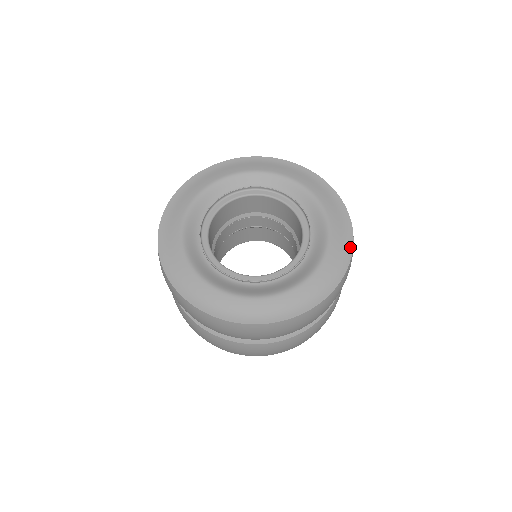
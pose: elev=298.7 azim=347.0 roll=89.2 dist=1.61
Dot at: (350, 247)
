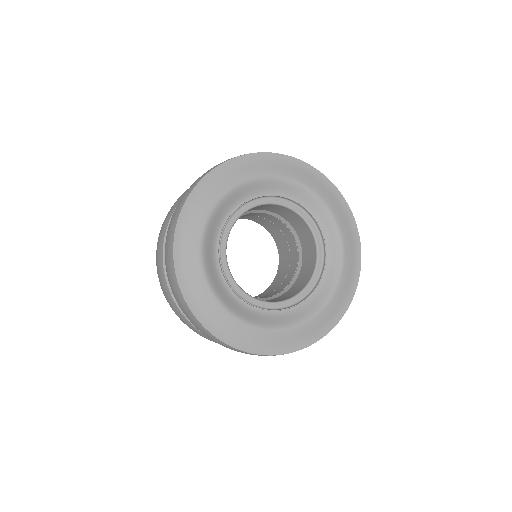
Dot at: (358, 271)
